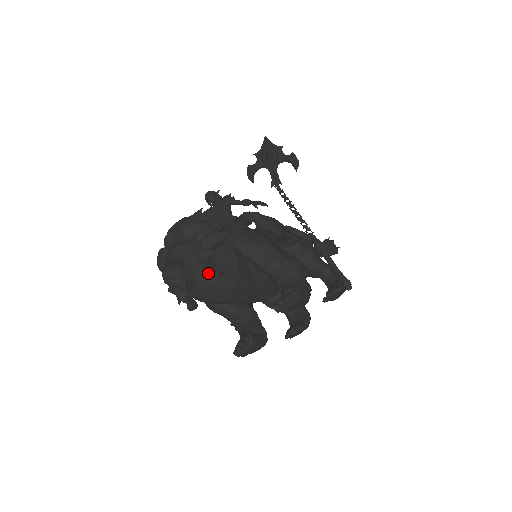
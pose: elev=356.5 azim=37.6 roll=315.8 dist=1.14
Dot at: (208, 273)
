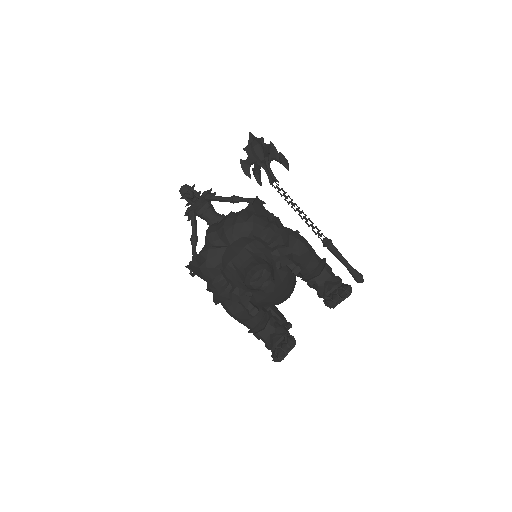
Dot at: (283, 272)
